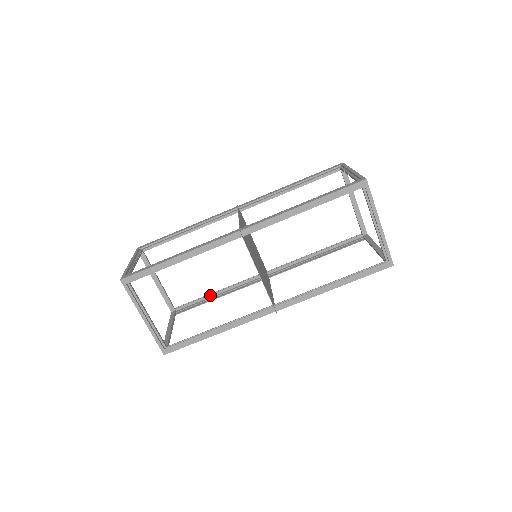
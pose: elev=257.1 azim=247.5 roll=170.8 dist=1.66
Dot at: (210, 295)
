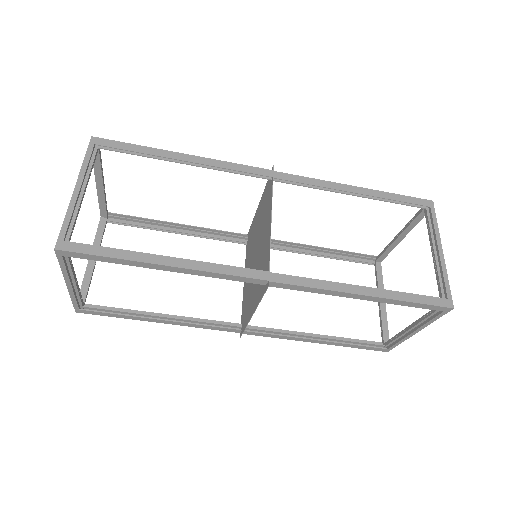
Dot at: (164, 224)
